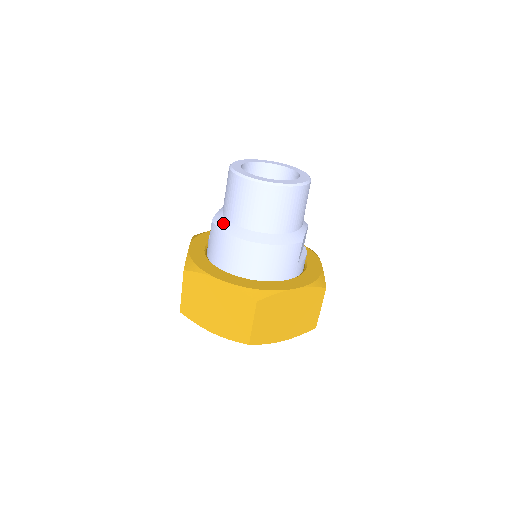
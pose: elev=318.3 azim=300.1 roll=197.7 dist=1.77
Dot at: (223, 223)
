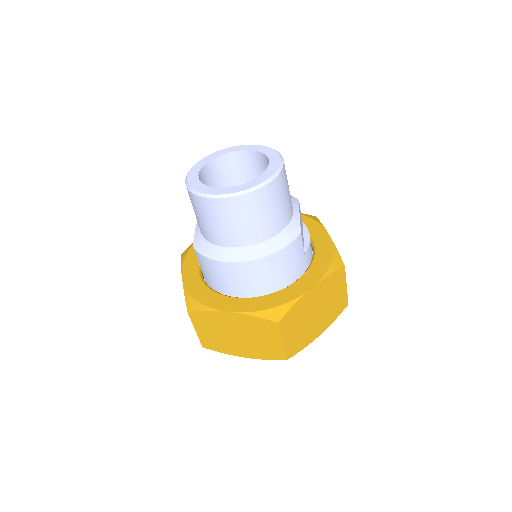
Dot at: (206, 248)
